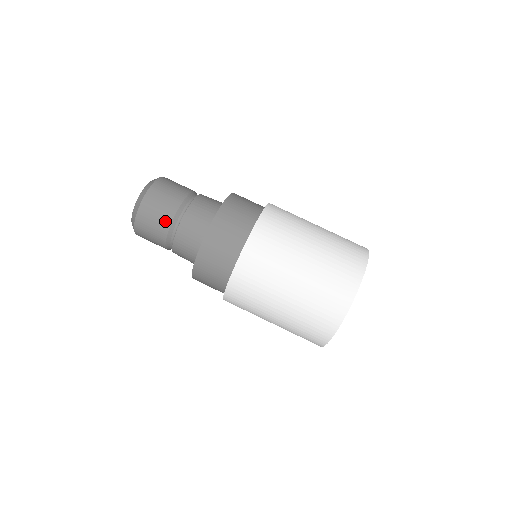
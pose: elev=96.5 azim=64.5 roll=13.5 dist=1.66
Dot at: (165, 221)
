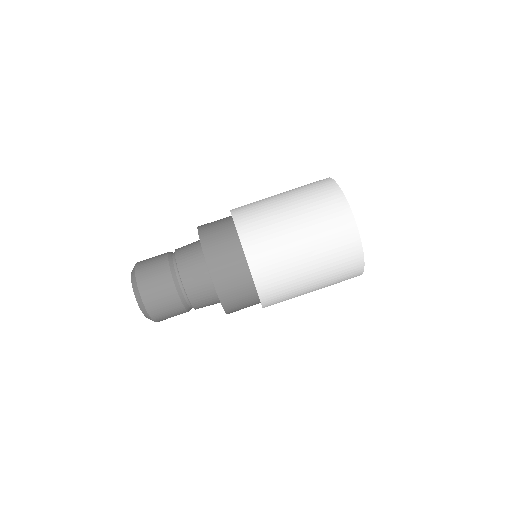
Dot at: (164, 271)
